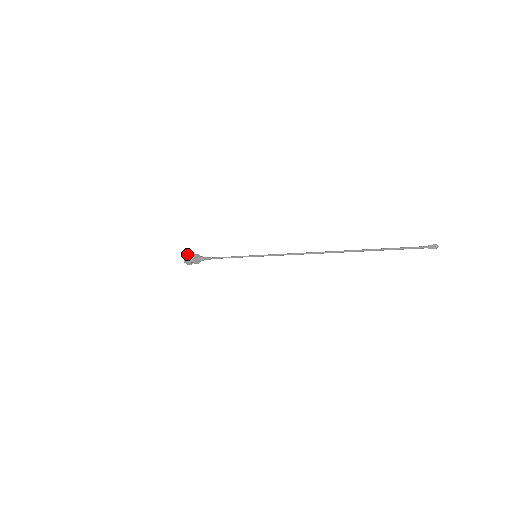
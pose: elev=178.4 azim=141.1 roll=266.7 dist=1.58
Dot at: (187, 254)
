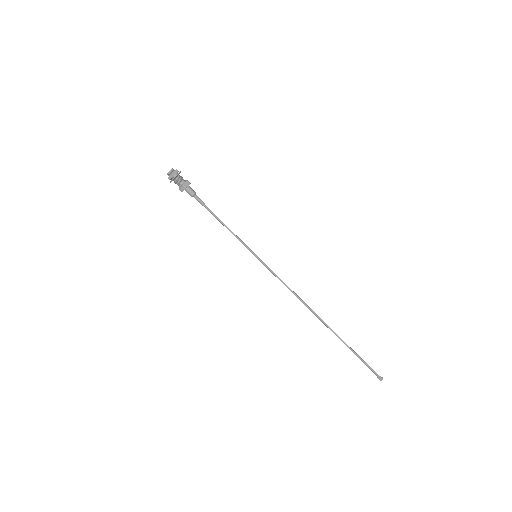
Dot at: (178, 174)
